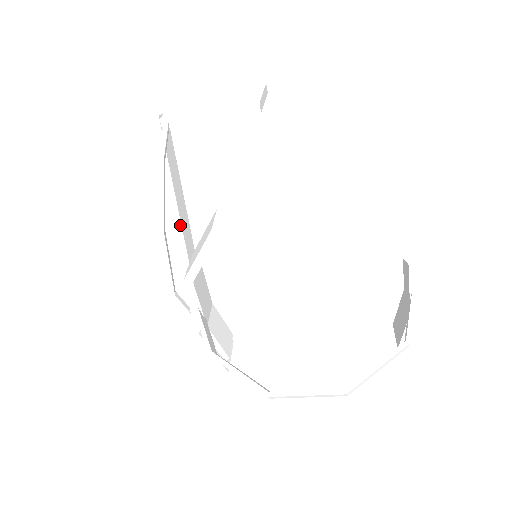
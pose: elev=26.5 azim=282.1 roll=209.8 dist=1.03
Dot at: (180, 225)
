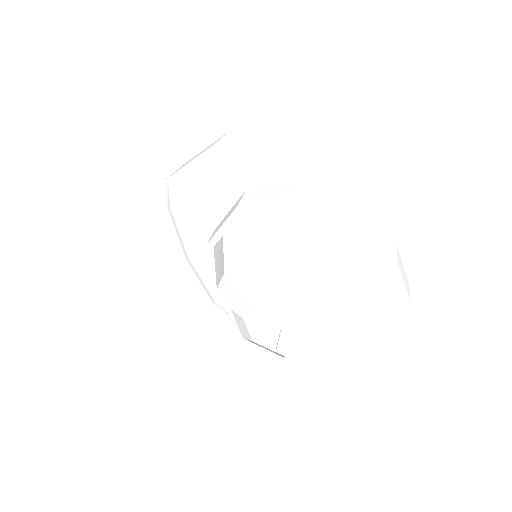
Dot at: (199, 250)
